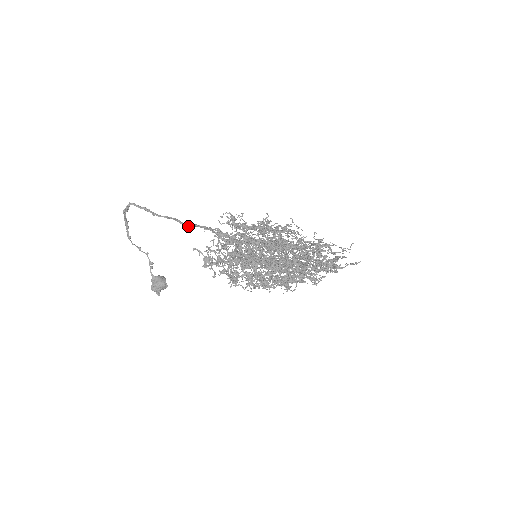
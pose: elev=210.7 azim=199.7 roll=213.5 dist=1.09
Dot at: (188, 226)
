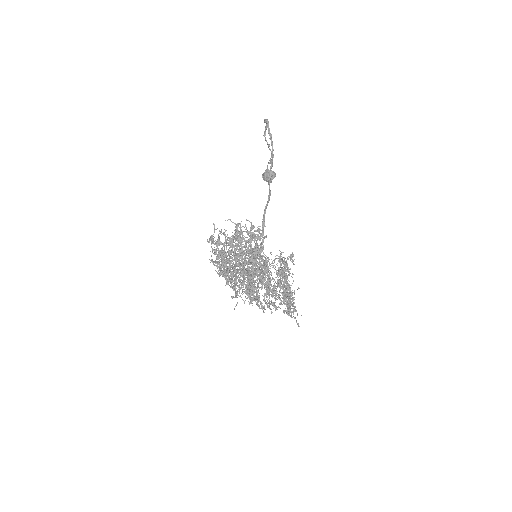
Dot at: (269, 182)
